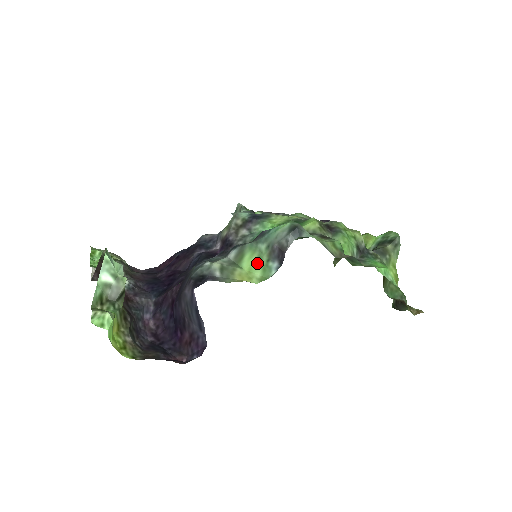
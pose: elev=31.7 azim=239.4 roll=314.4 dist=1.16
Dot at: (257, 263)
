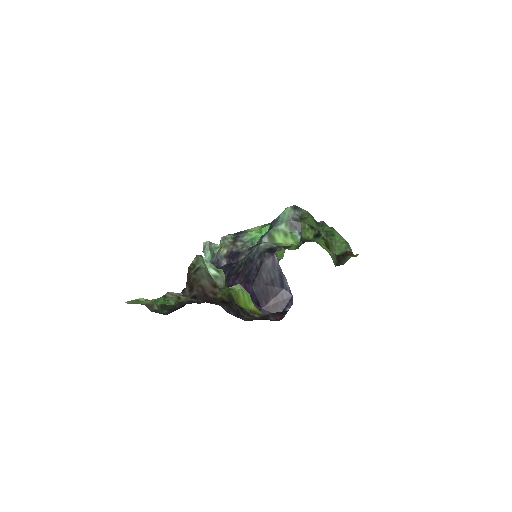
Dot at: (286, 237)
